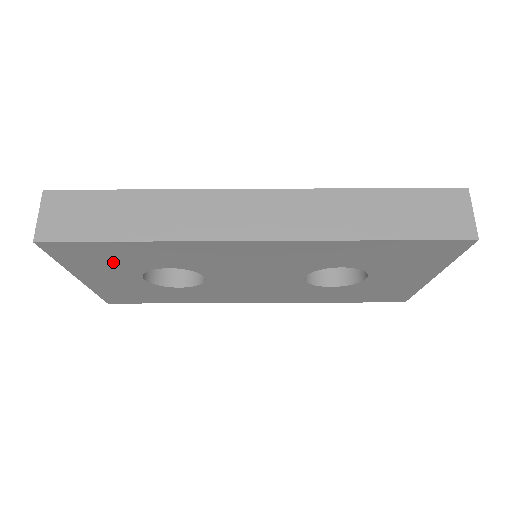
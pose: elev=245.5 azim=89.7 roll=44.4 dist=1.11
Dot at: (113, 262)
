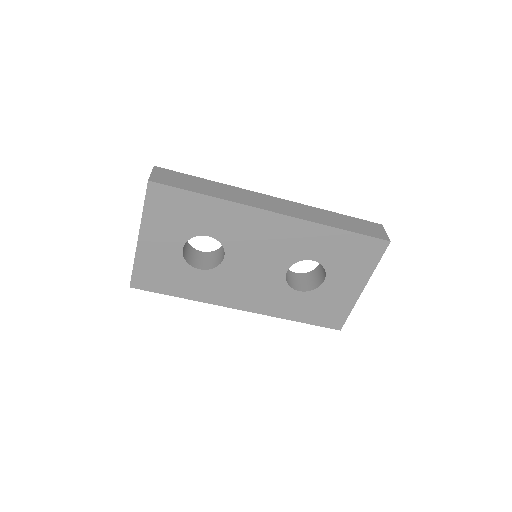
Dot at: (178, 219)
